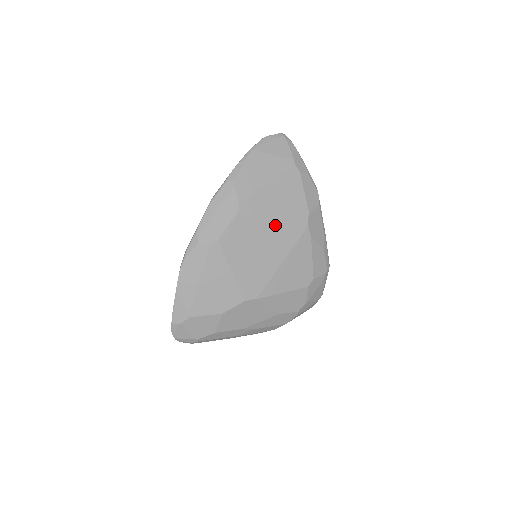
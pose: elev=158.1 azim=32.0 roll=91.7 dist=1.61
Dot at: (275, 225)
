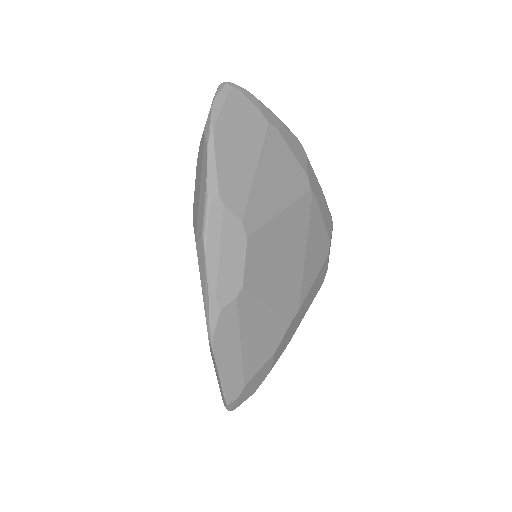
Dot at: (286, 218)
